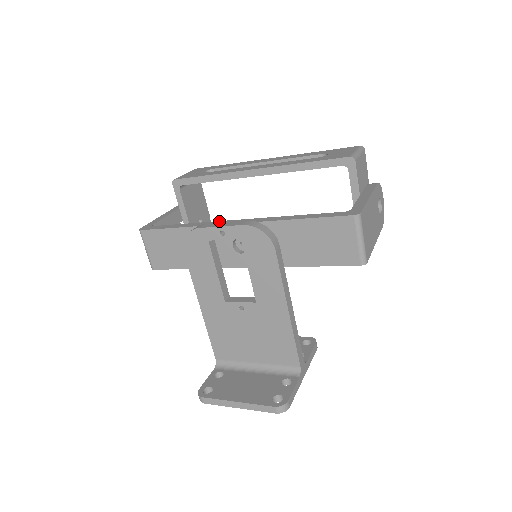
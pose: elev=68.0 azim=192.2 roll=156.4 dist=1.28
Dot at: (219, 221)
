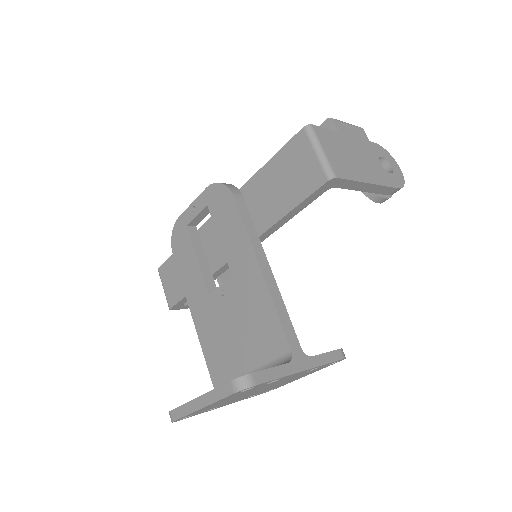
Dot at: occluded
